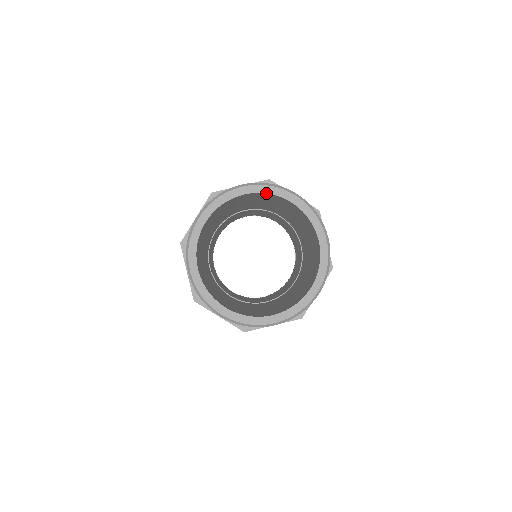
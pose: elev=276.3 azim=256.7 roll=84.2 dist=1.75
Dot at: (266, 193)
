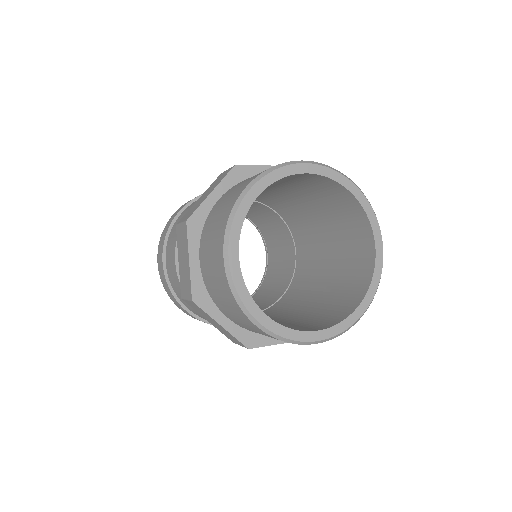
Dot at: (368, 217)
